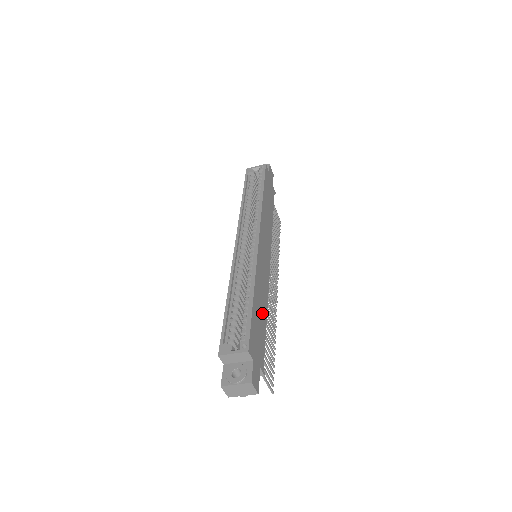
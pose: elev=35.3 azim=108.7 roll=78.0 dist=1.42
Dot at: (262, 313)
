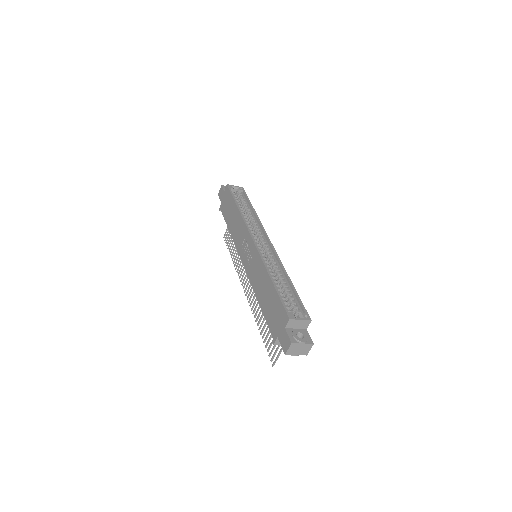
Dot at: occluded
